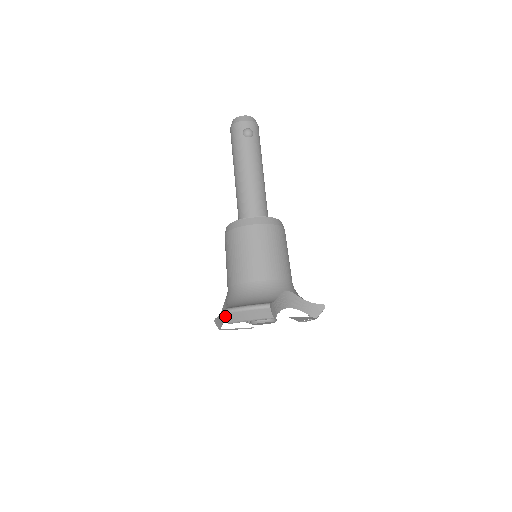
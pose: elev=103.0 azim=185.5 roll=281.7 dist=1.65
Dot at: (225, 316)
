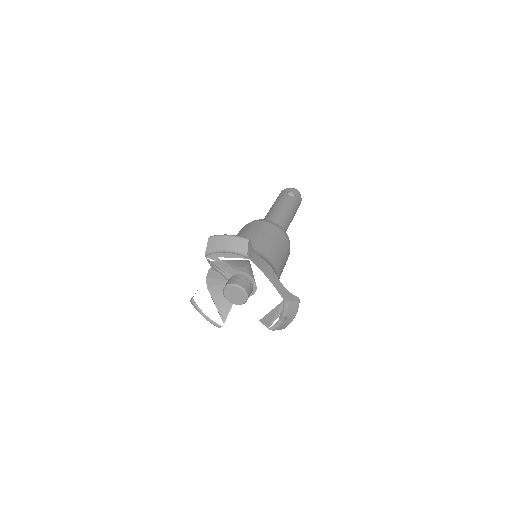
Dot at: occluded
